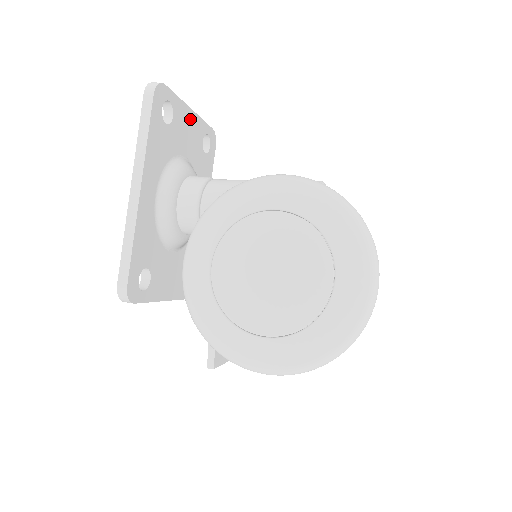
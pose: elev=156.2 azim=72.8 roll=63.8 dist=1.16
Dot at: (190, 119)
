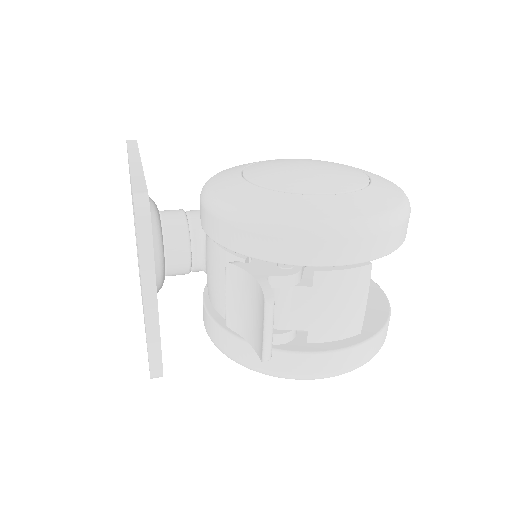
Dot at: occluded
